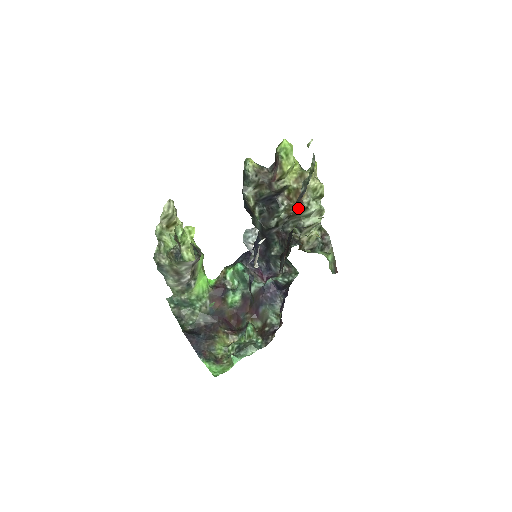
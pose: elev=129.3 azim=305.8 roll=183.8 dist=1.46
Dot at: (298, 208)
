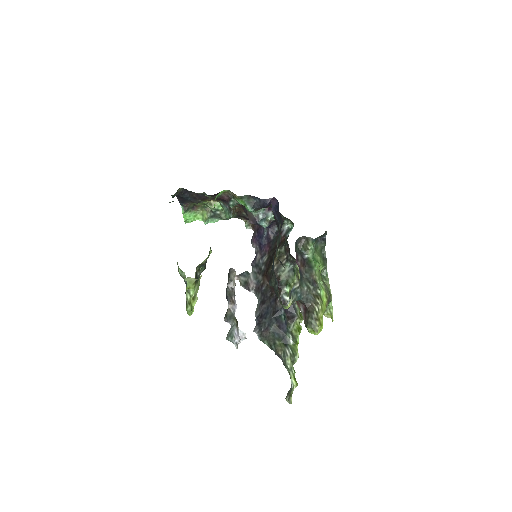
Dot at: occluded
